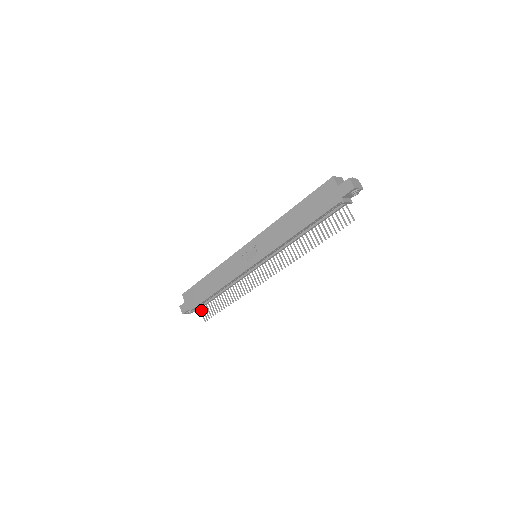
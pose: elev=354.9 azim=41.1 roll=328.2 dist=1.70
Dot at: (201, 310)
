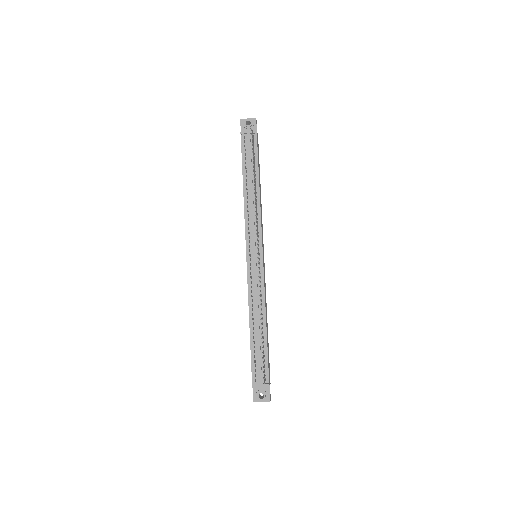
Dot at: (265, 380)
